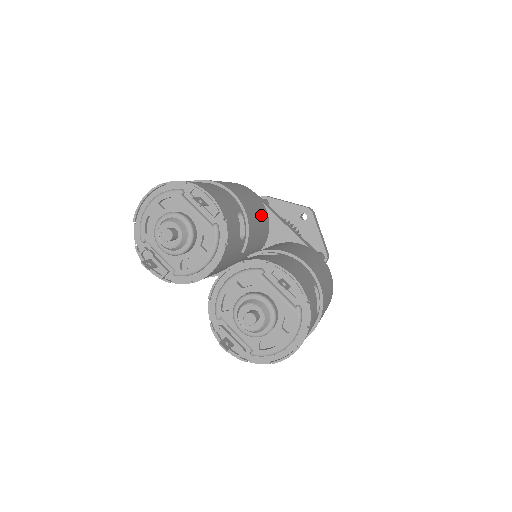
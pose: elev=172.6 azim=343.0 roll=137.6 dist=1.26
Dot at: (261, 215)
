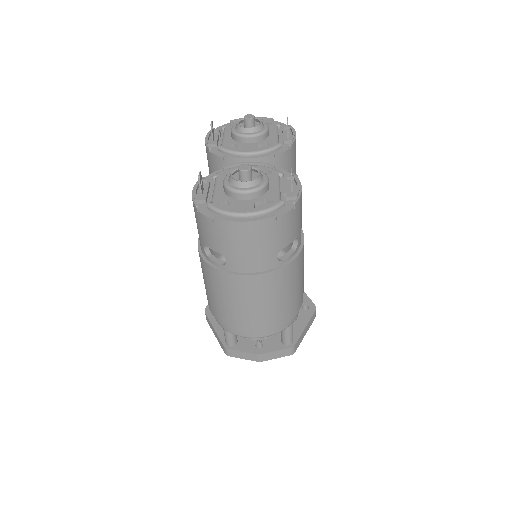
Dot at: occluded
